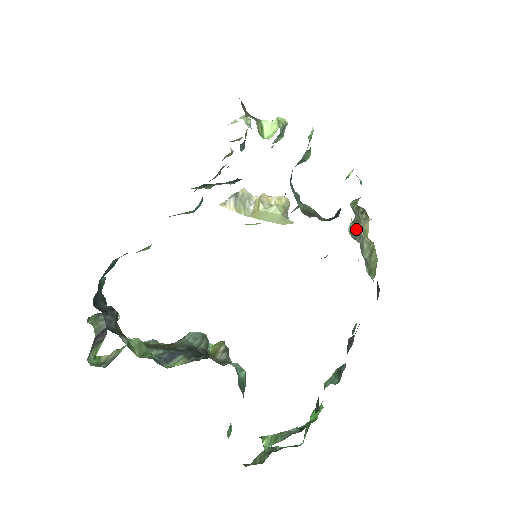
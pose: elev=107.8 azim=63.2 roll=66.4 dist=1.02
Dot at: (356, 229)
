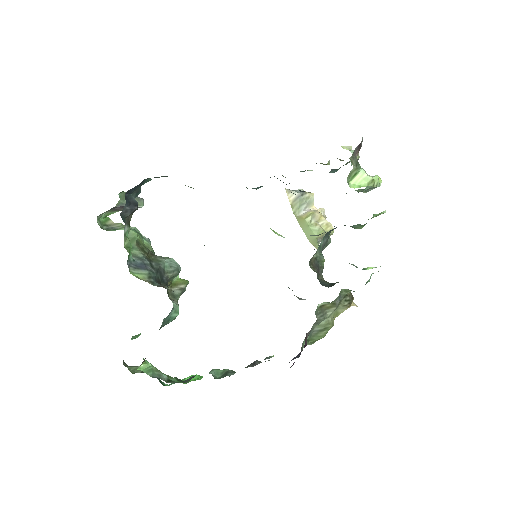
Dot at: (327, 308)
